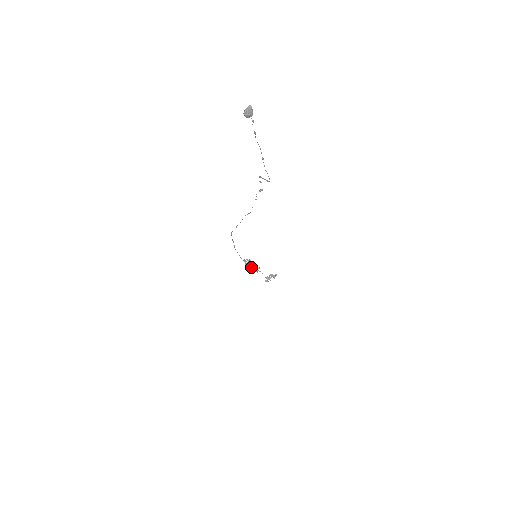
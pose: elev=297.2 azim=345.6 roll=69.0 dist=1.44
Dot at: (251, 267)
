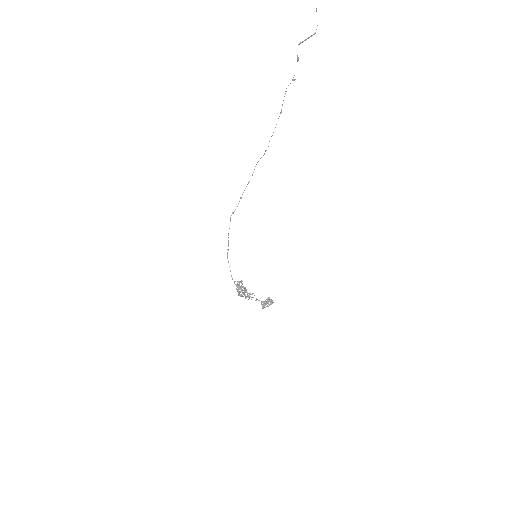
Dot at: (244, 290)
